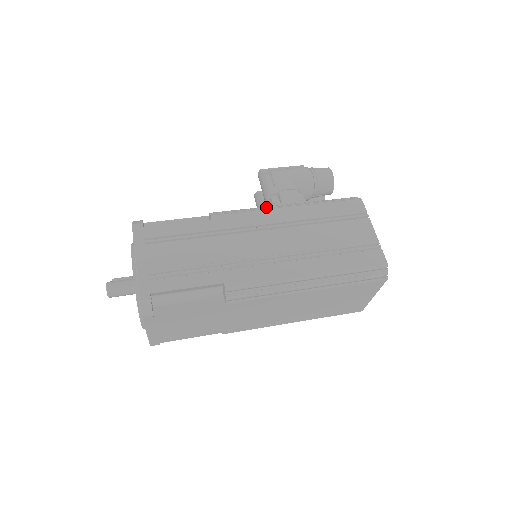
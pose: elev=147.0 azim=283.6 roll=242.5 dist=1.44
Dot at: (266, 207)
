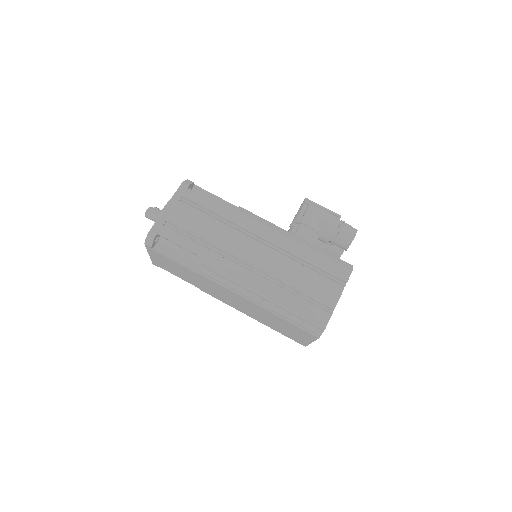
Dot at: (280, 229)
